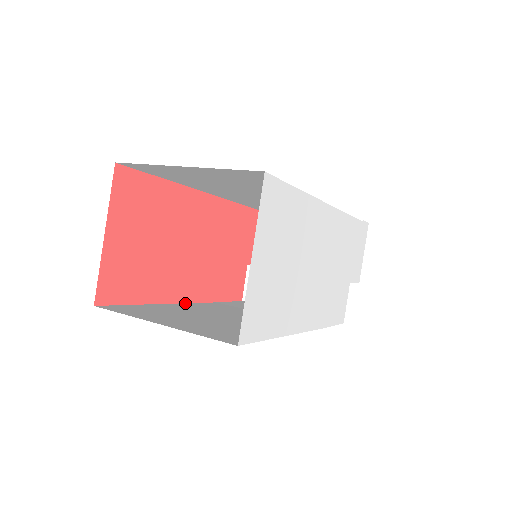
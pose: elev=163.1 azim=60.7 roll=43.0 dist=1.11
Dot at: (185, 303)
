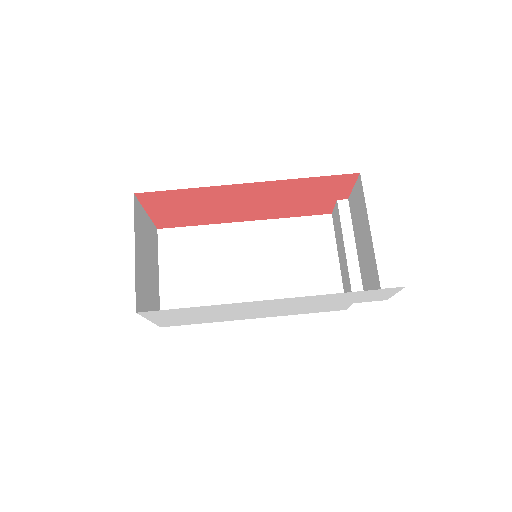
Dot at: (245, 222)
